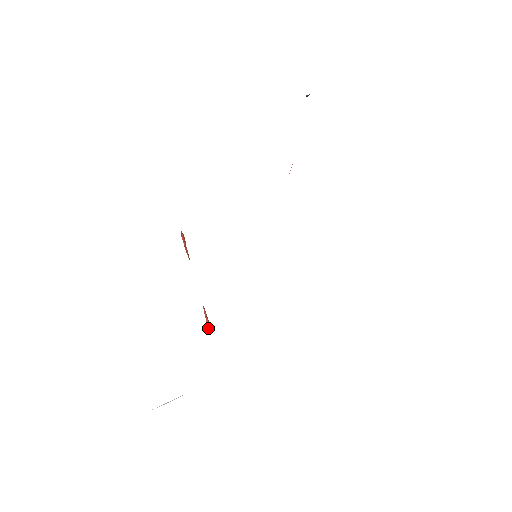
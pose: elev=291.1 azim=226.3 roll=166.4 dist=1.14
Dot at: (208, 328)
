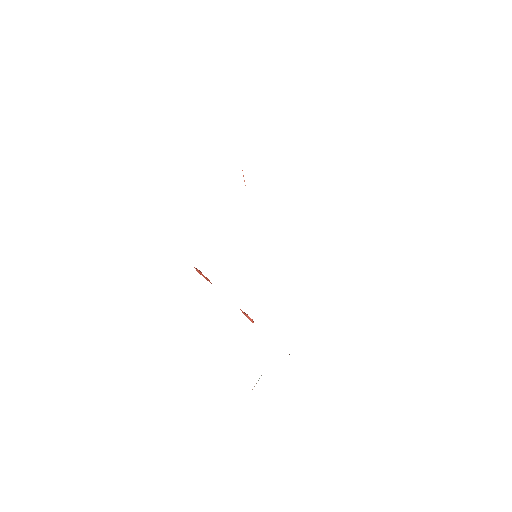
Dot at: (251, 321)
